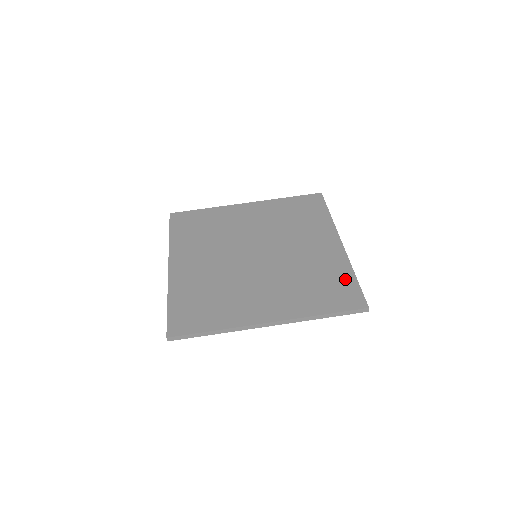
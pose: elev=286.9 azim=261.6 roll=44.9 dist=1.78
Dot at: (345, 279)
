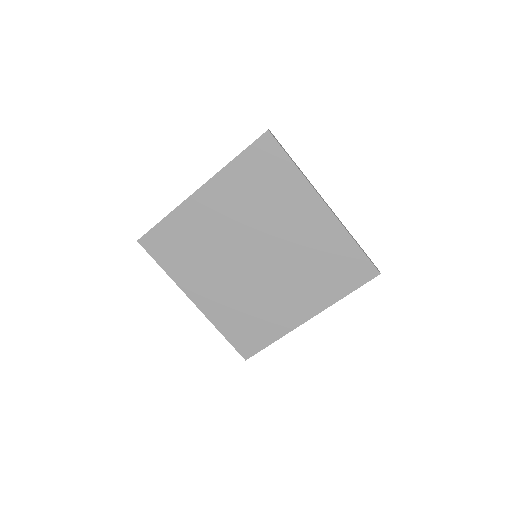
Dot at: (349, 252)
